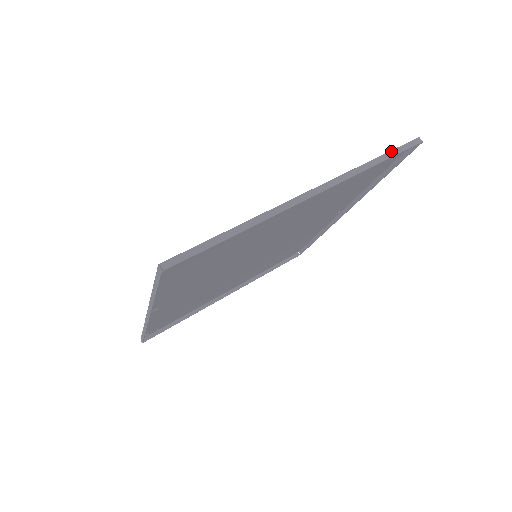
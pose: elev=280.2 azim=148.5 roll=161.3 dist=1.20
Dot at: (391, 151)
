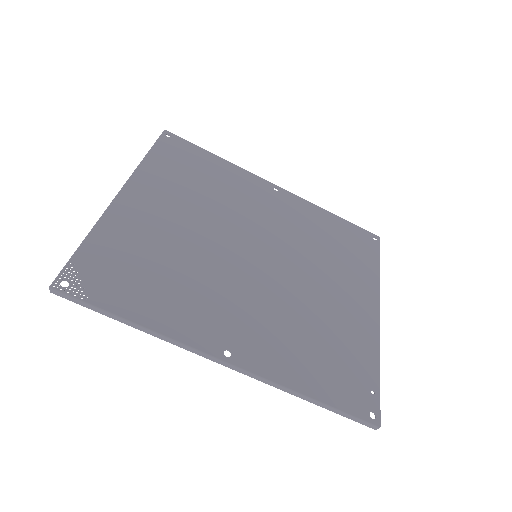
Dot at: occluded
